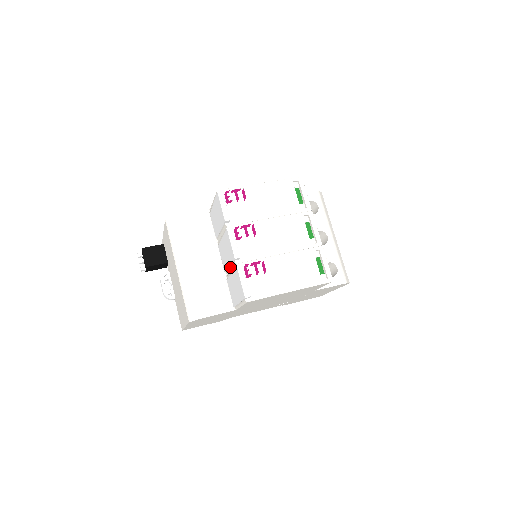
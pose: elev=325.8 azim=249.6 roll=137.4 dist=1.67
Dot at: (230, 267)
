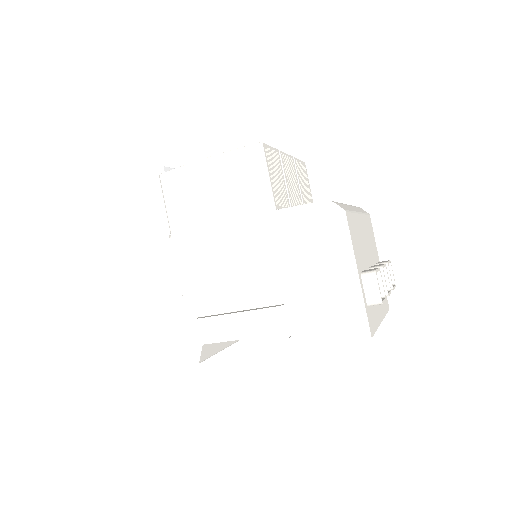
Dot at: occluded
